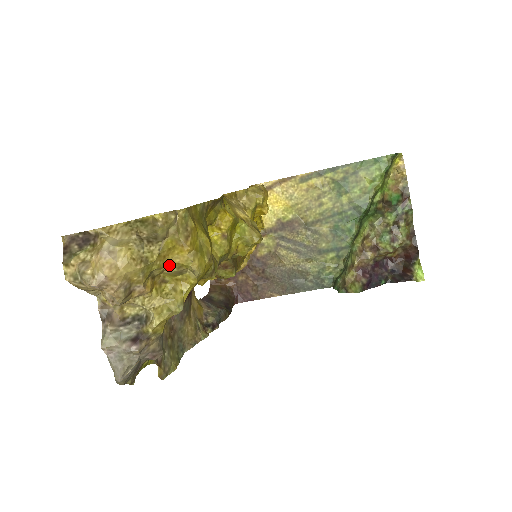
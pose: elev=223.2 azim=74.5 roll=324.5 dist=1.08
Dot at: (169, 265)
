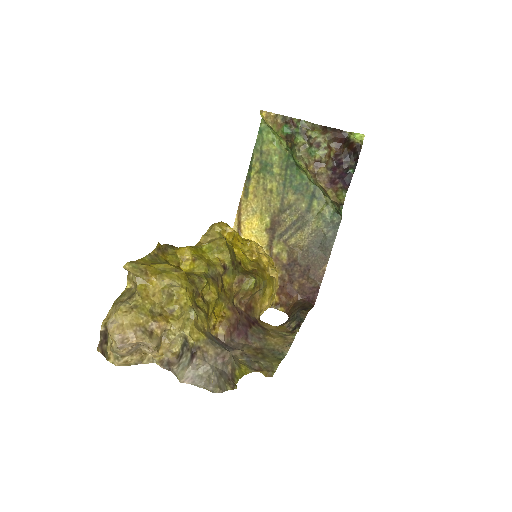
Dot at: (156, 298)
